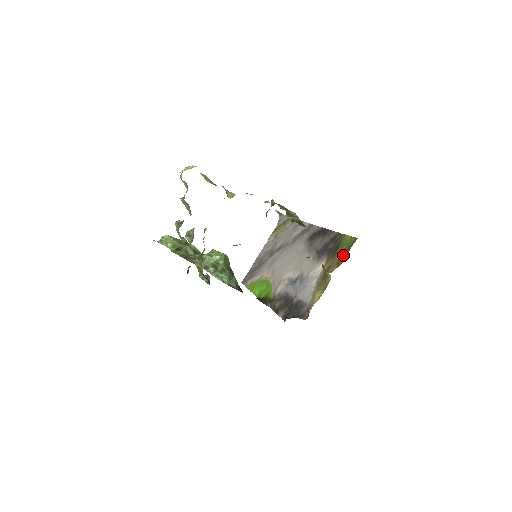
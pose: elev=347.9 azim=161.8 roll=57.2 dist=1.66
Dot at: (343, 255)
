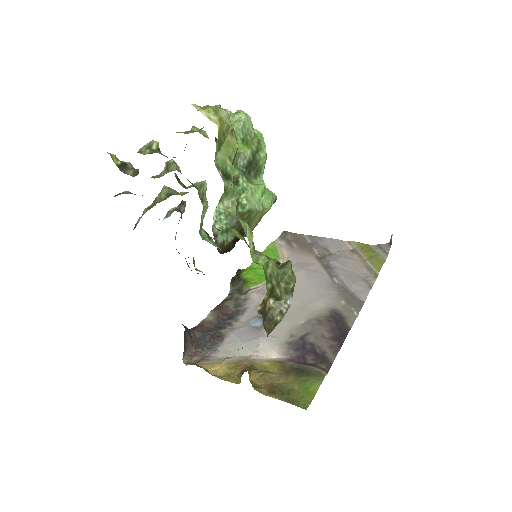
Dot at: (280, 390)
